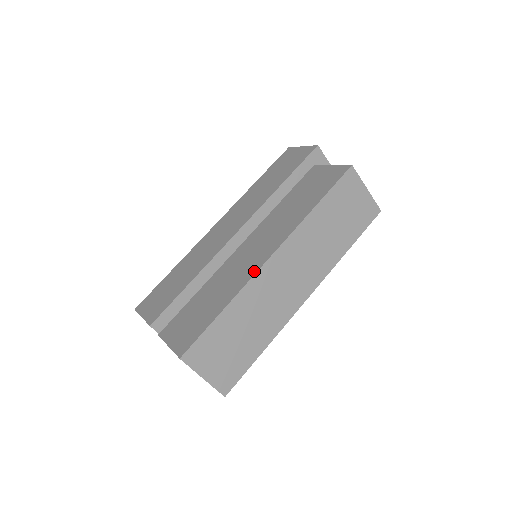
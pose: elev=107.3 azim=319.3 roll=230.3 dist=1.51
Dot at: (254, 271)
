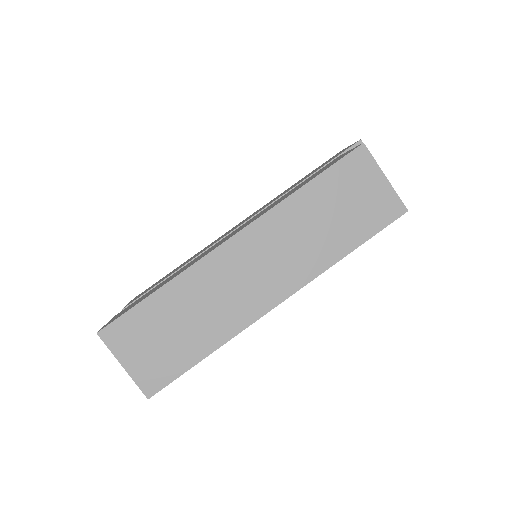
Dot at: (208, 252)
